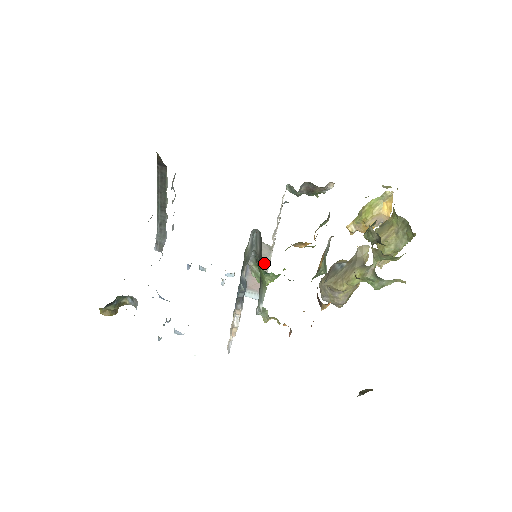
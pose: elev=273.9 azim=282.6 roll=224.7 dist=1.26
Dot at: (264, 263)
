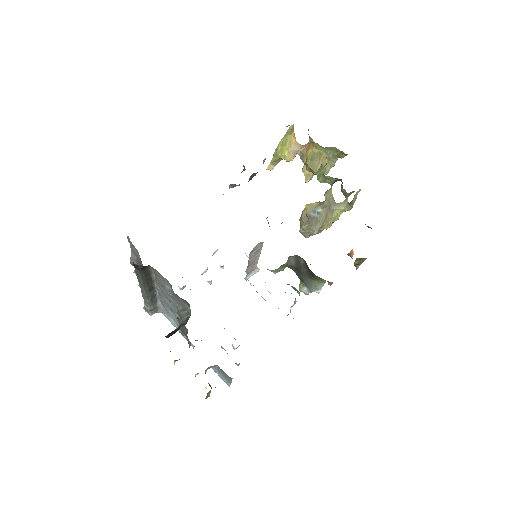
Dot at: (258, 253)
